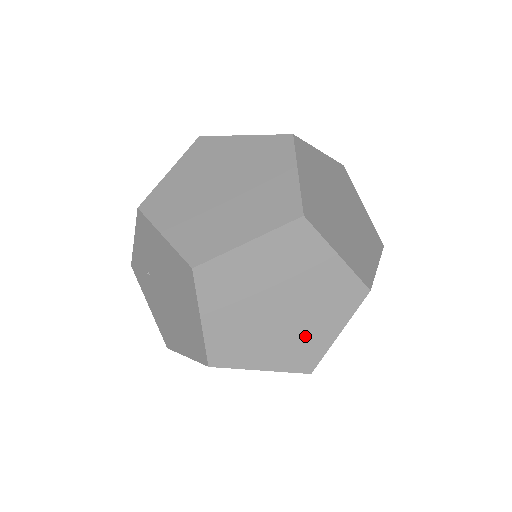
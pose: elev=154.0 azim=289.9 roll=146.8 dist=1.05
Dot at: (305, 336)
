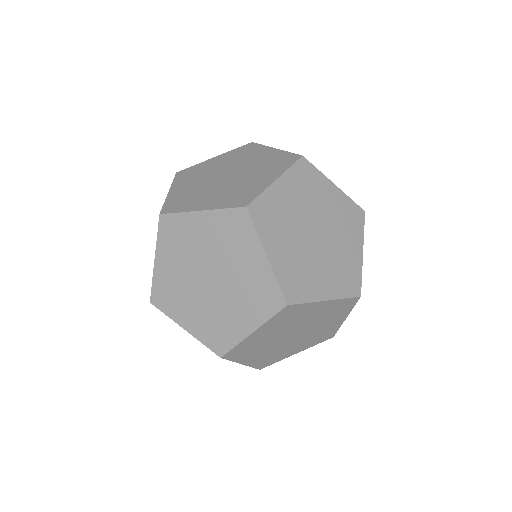
Dot at: (224, 318)
